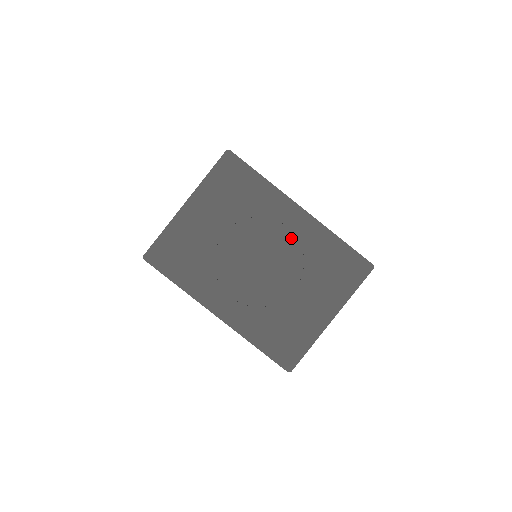
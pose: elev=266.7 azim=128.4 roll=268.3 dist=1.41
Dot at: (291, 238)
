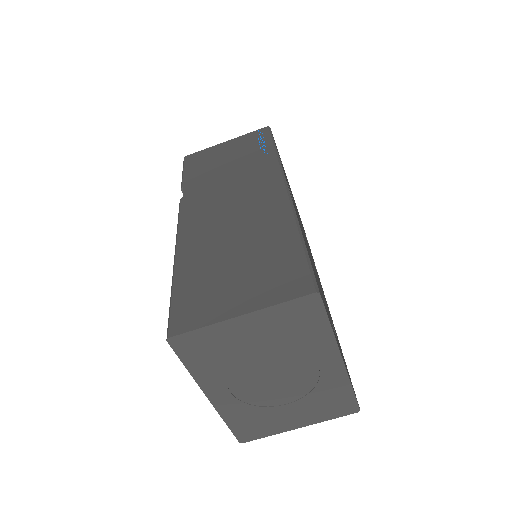
Dot at: (315, 374)
